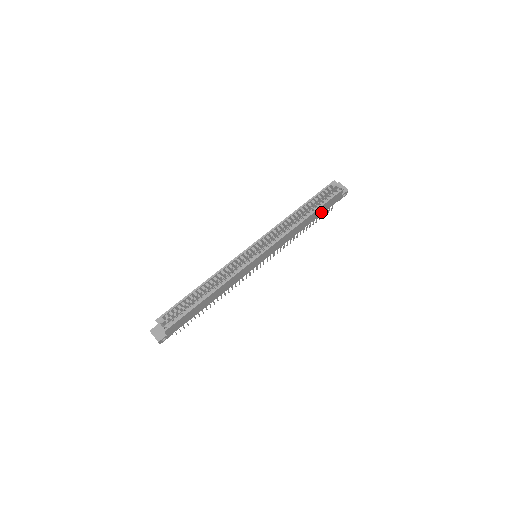
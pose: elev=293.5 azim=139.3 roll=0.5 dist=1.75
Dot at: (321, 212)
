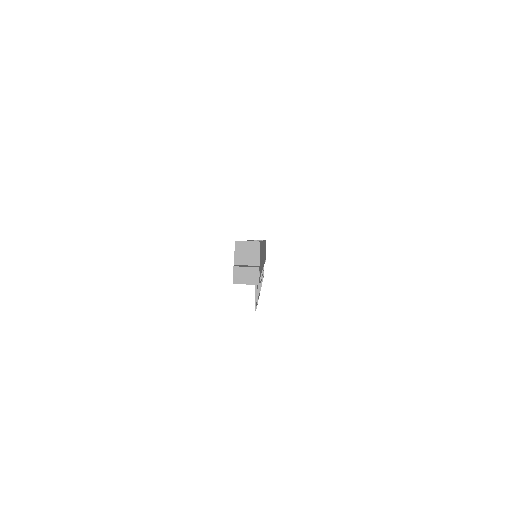
Dot at: occluded
